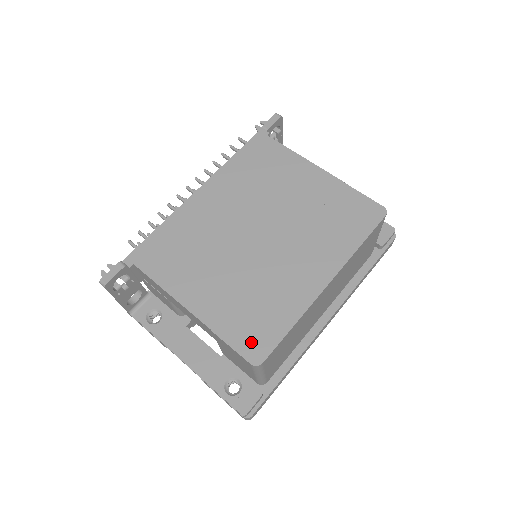
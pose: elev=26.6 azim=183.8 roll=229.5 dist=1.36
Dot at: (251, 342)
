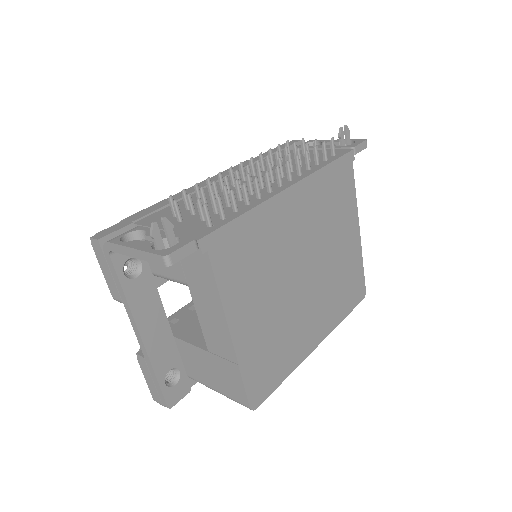
Dot at: (258, 386)
